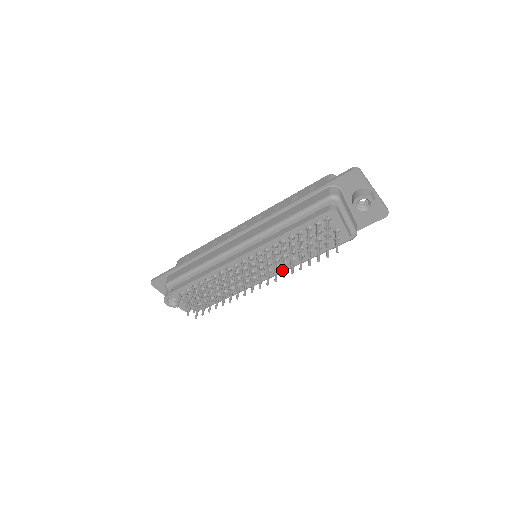
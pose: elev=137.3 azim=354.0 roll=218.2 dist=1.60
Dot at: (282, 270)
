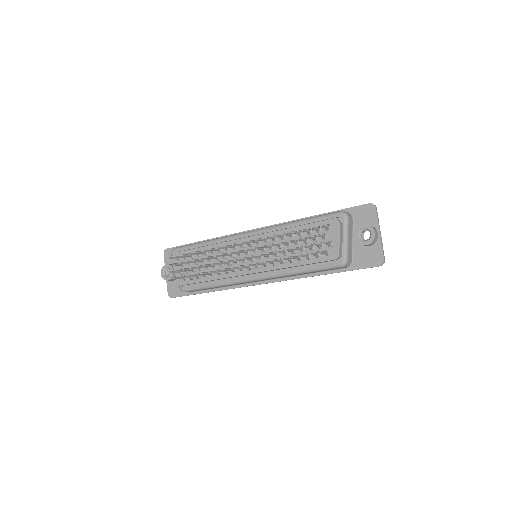
Dot at: (267, 253)
